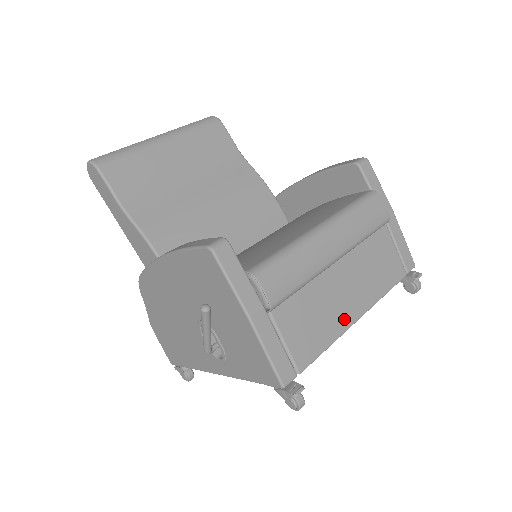
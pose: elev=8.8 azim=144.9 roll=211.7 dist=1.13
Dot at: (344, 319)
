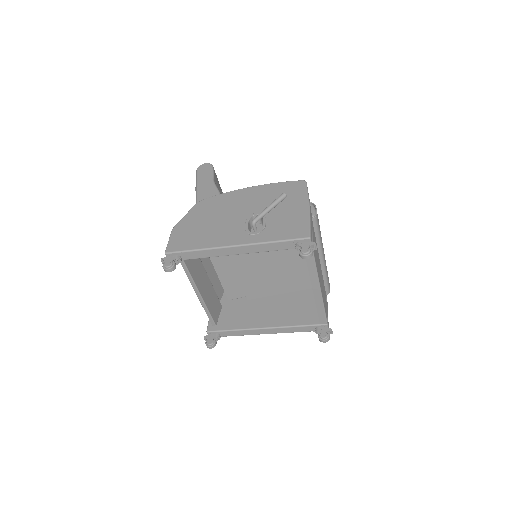
Dot at: (319, 276)
